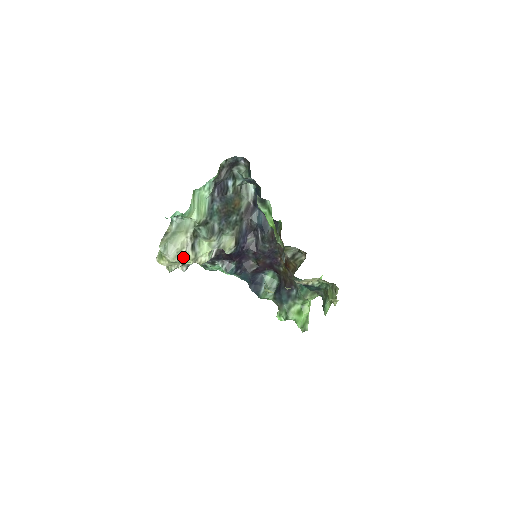
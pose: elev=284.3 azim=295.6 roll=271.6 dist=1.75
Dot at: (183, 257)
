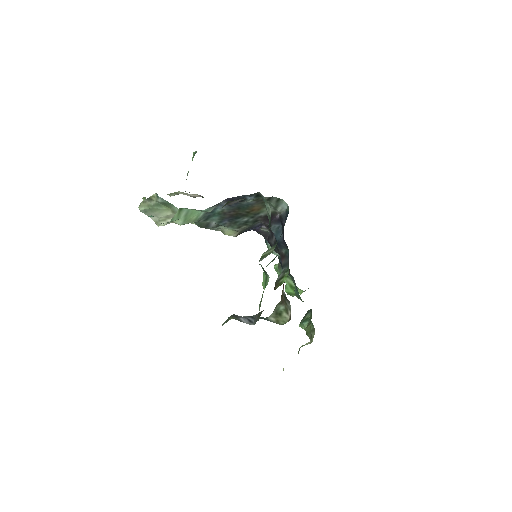
Dot at: occluded
